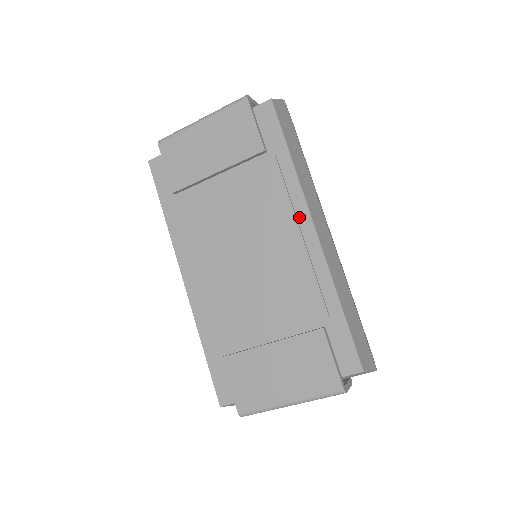
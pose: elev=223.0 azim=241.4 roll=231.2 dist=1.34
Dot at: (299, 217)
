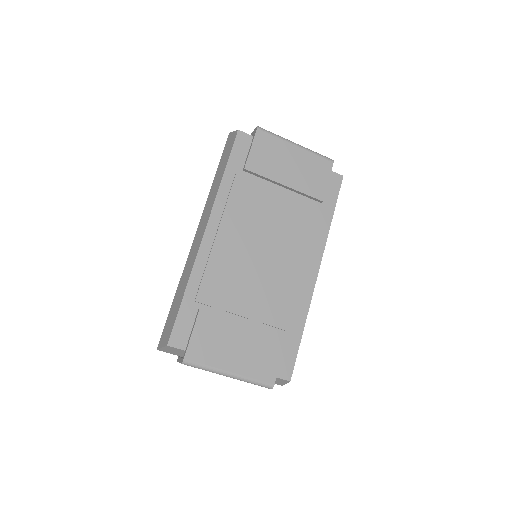
Dot at: (314, 257)
